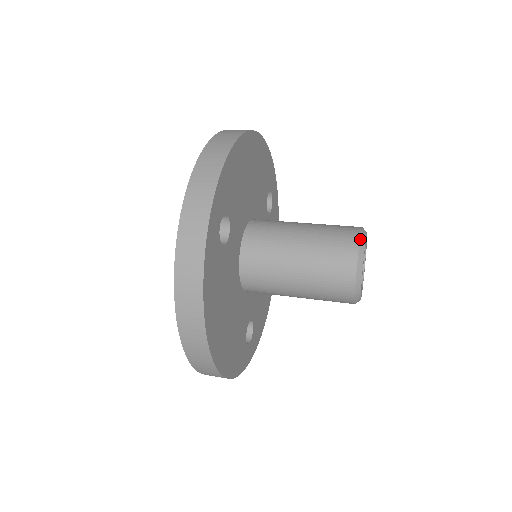
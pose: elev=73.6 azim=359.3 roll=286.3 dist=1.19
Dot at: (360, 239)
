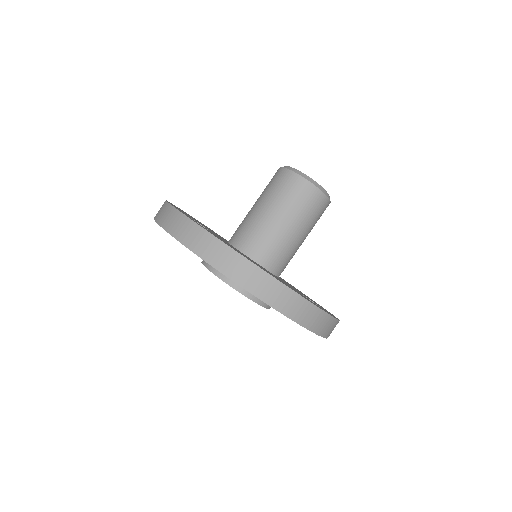
Dot at: (280, 167)
